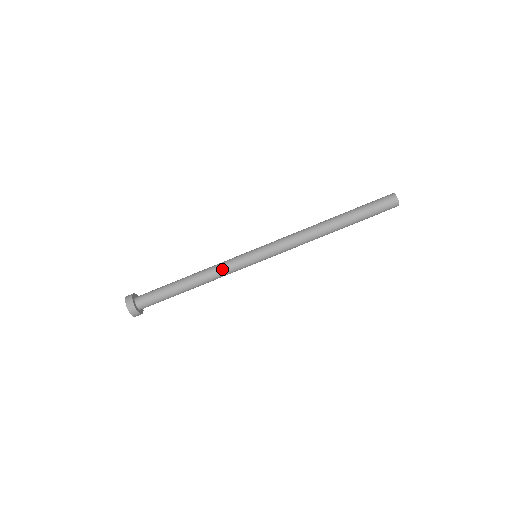
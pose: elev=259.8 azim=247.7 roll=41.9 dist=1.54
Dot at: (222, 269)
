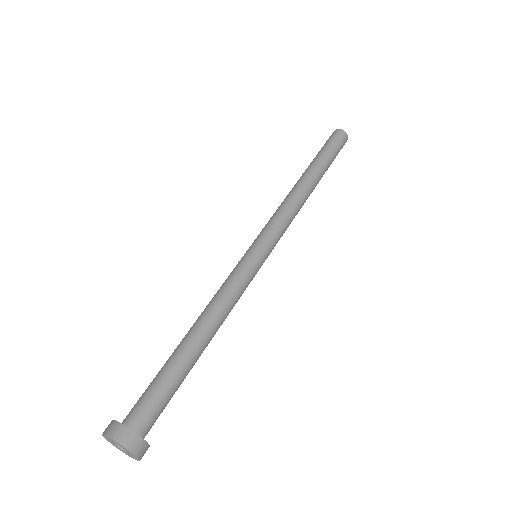
Dot at: (229, 290)
